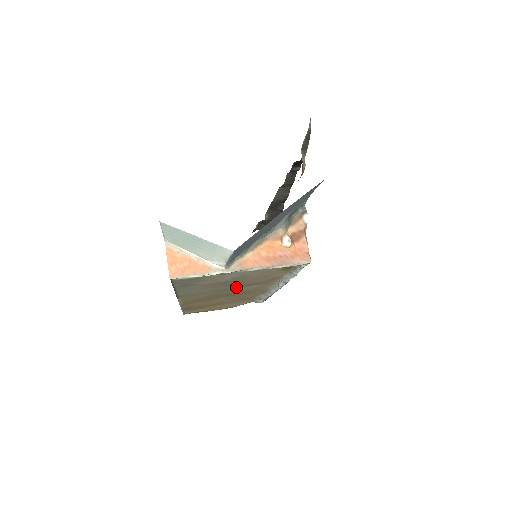
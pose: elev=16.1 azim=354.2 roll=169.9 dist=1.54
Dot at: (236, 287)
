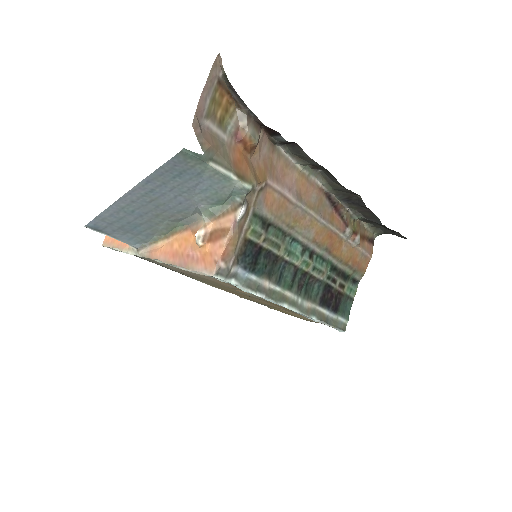
Dot at: occluded
